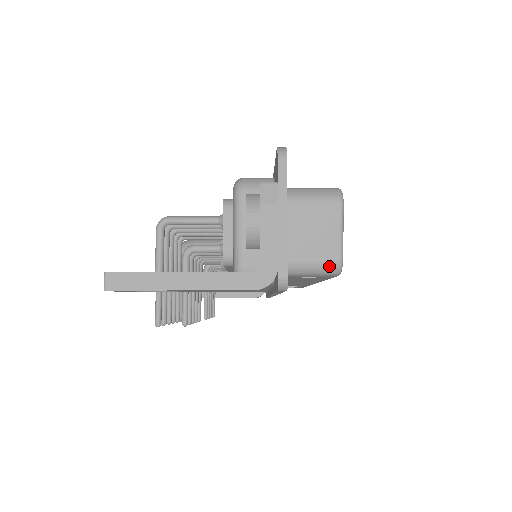
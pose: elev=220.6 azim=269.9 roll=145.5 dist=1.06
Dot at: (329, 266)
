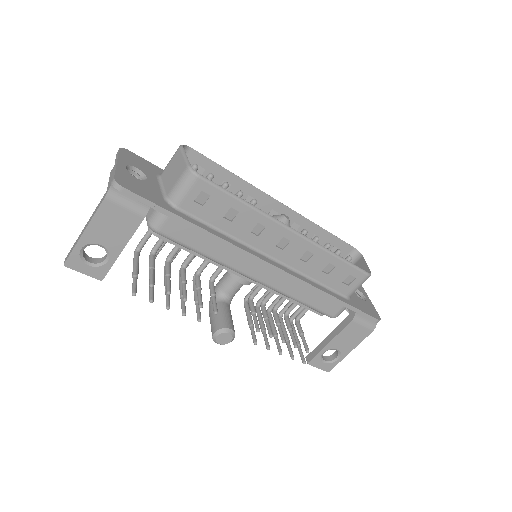
Dot at: (185, 175)
